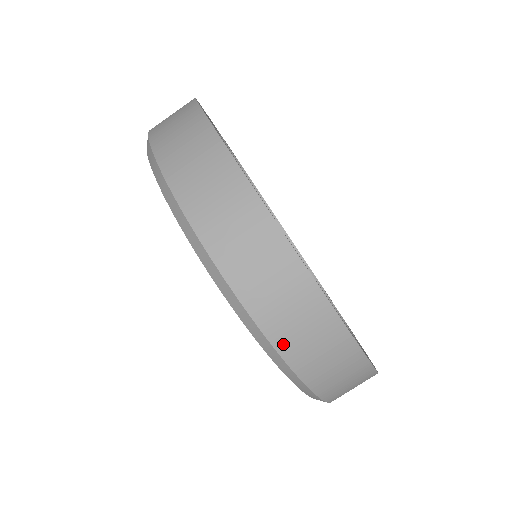
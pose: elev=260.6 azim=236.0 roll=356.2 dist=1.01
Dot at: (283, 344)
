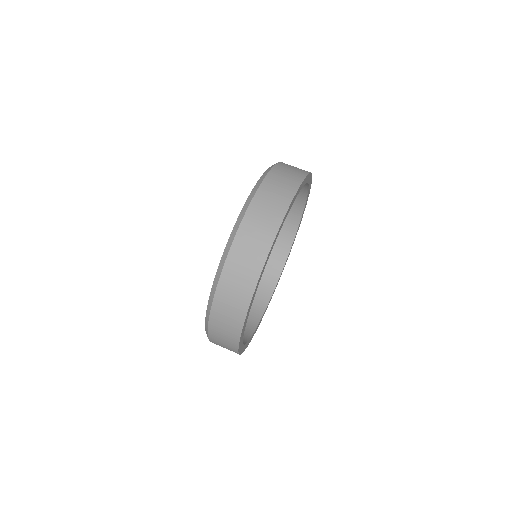
Dot at: (219, 296)
